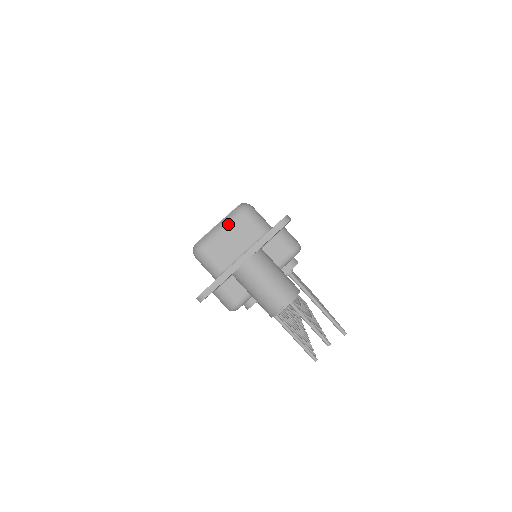
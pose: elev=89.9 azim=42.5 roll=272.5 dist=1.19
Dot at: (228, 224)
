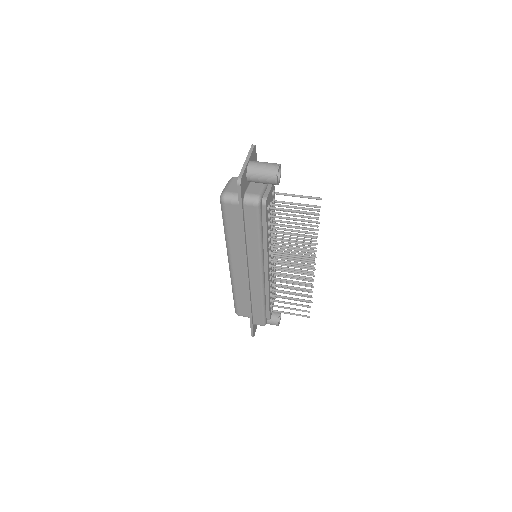
Dot at: (230, 182)
